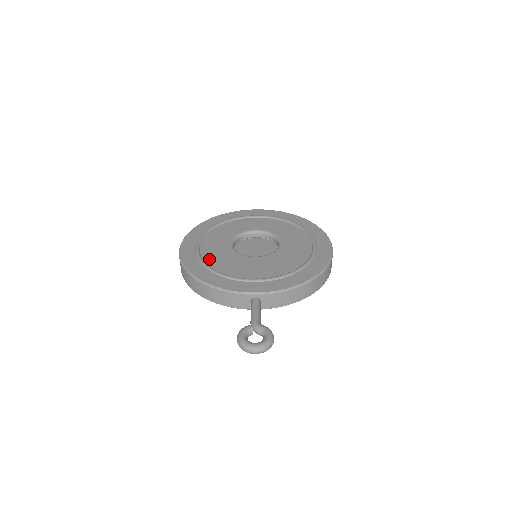
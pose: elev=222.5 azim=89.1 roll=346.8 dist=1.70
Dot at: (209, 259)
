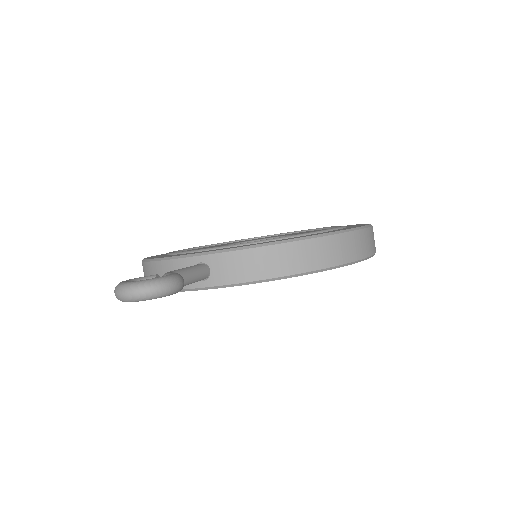
Dot at: occluded
